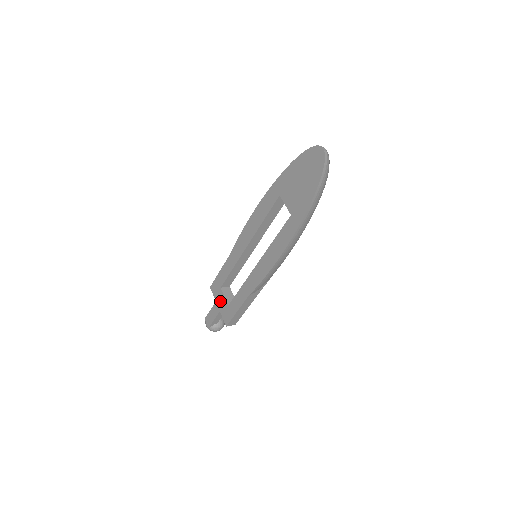
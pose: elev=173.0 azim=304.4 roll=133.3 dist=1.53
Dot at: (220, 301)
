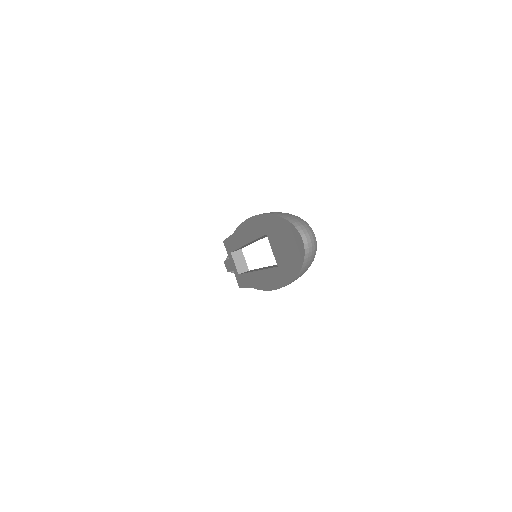
Dot at: (232, 263)
